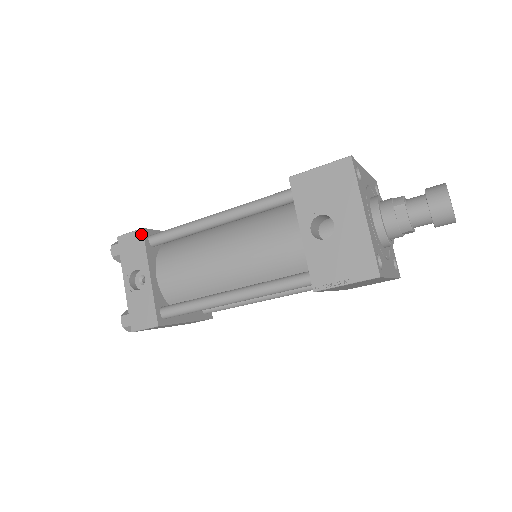
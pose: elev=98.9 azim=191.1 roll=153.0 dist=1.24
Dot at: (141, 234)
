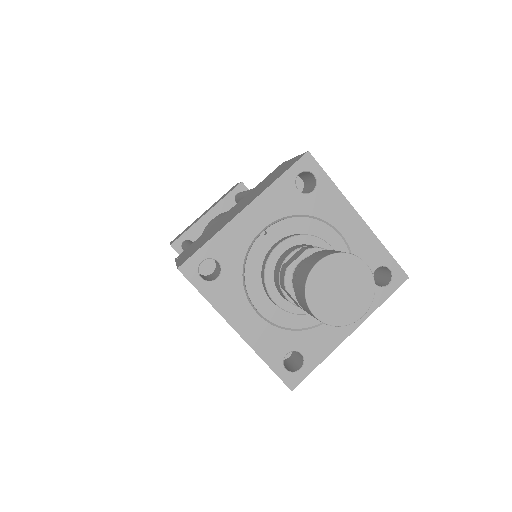
Dot at: (174, 249)
